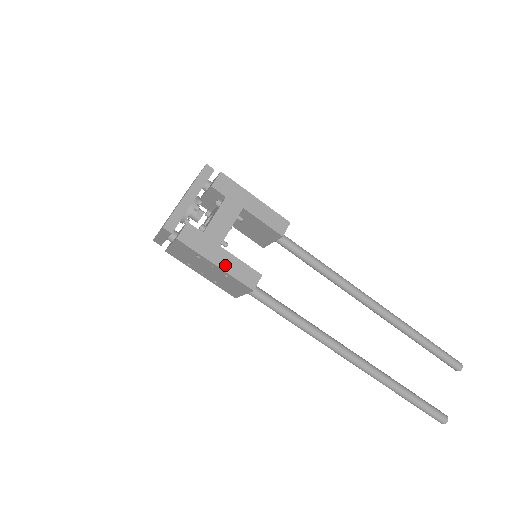
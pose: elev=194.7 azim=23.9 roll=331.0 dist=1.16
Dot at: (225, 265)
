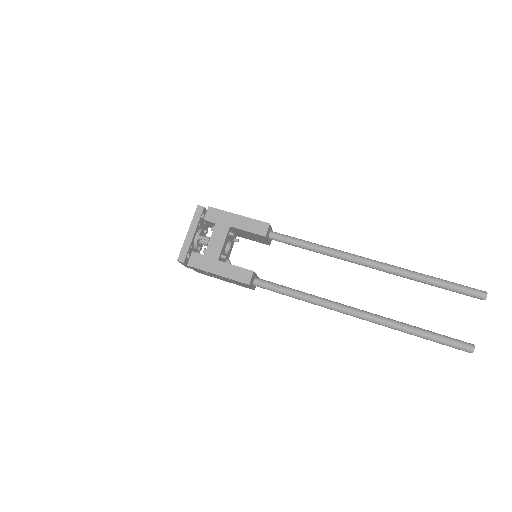
Dot at: (224, 273)
